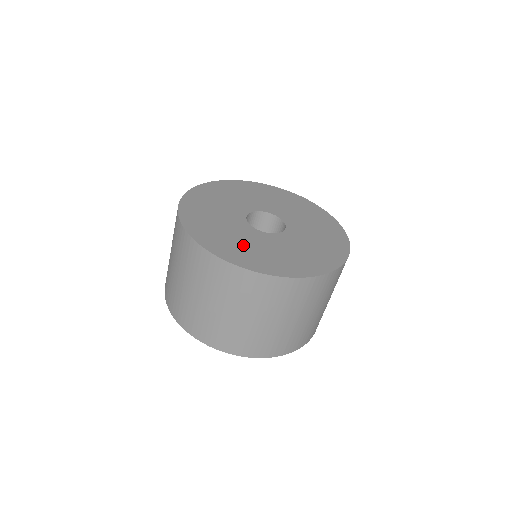
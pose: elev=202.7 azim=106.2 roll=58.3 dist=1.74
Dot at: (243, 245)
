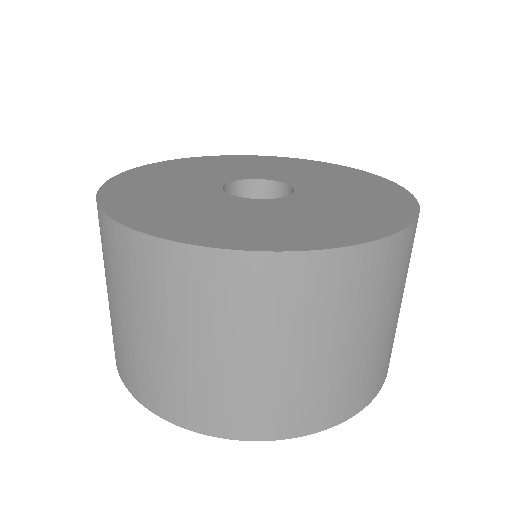
Dot at: (199, 214)
